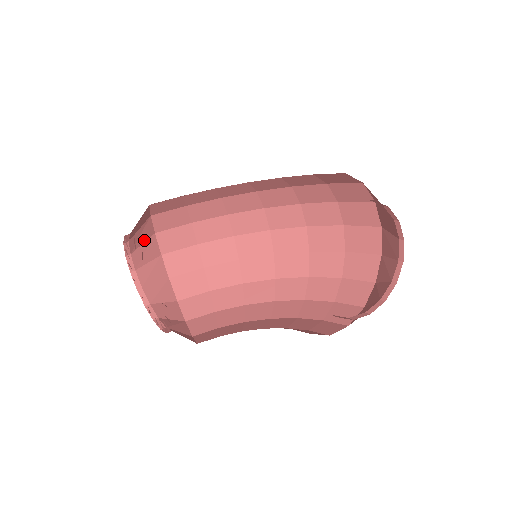
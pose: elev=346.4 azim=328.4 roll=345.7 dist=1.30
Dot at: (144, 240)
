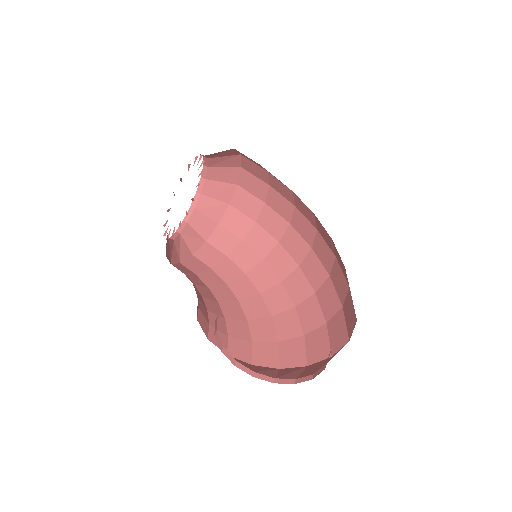
Dot at: (227, 165)
